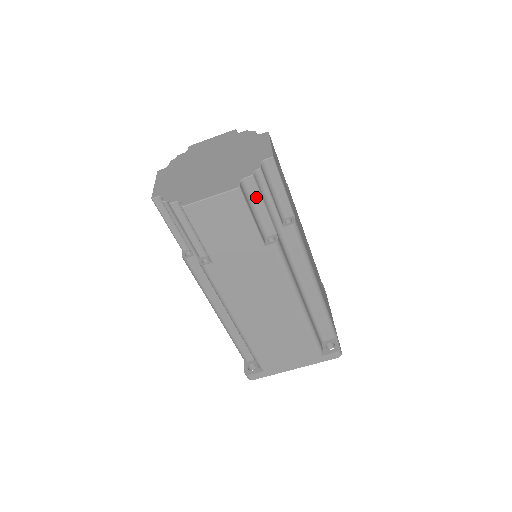
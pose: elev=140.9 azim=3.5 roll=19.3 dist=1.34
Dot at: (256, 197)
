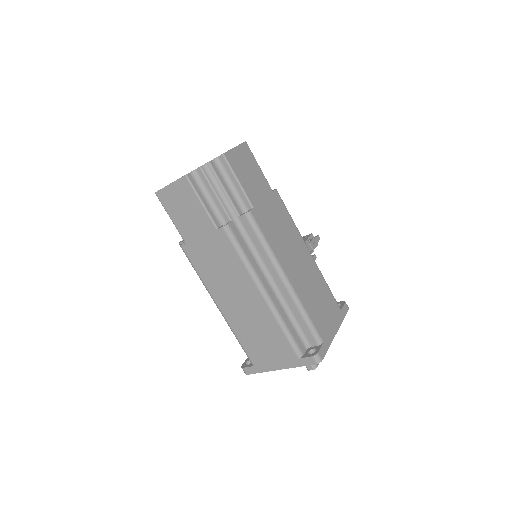
Dot at: (207, 186)
